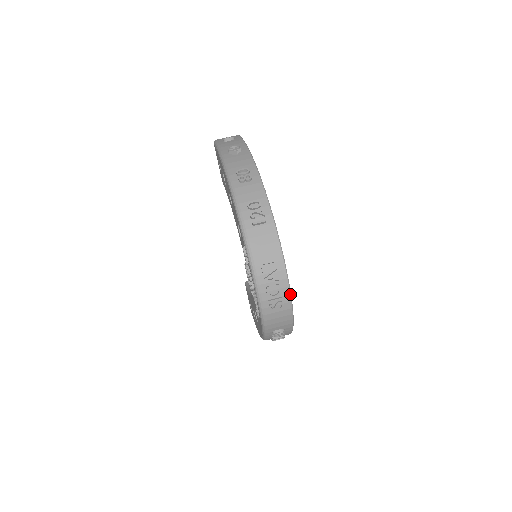
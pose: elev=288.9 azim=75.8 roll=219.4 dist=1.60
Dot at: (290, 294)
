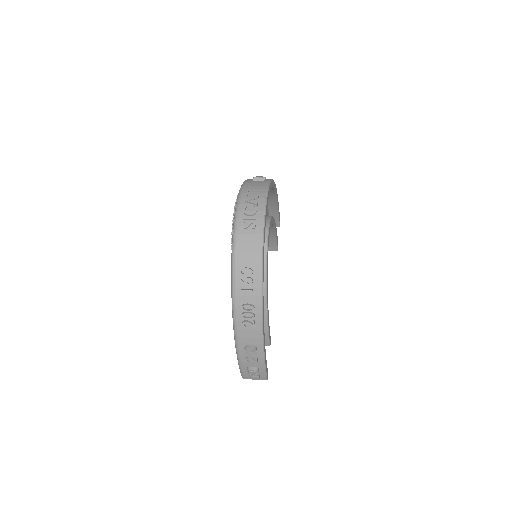
Dot at: (264, 218)
